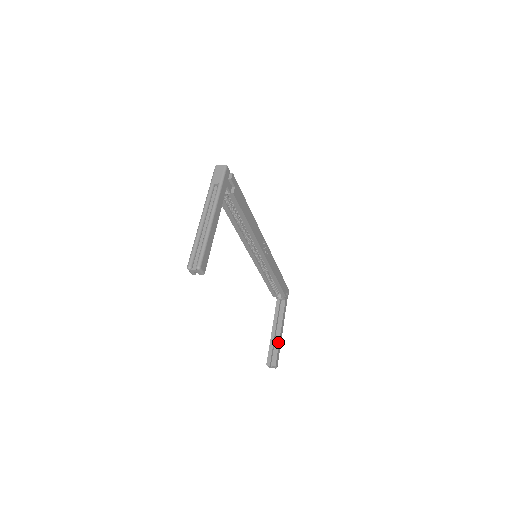
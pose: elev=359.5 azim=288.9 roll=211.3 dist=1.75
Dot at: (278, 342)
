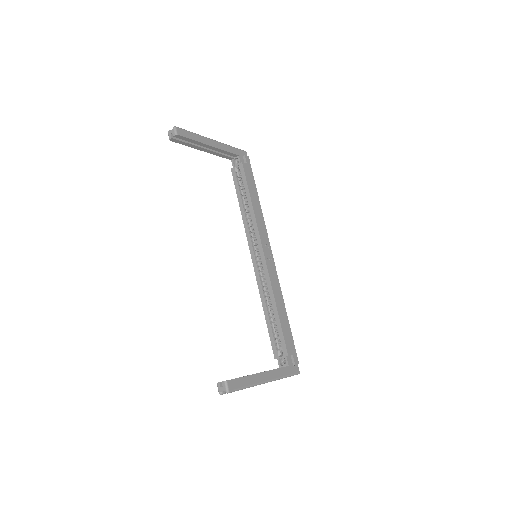
Dot at: (249, 375)
